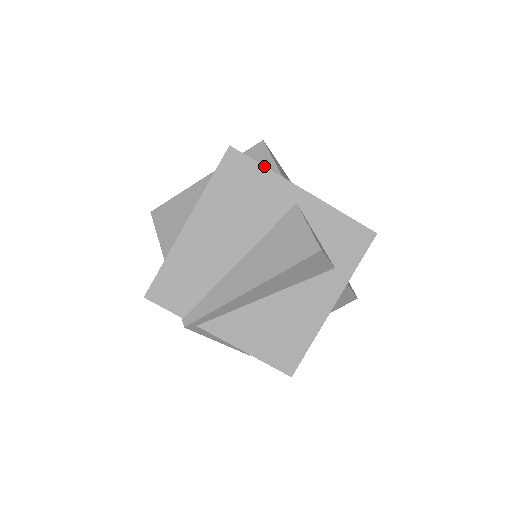
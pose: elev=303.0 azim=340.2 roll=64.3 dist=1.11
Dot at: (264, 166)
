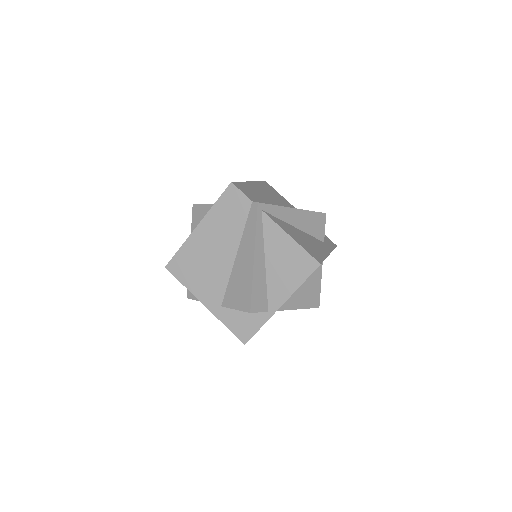
Dot at: occluded
